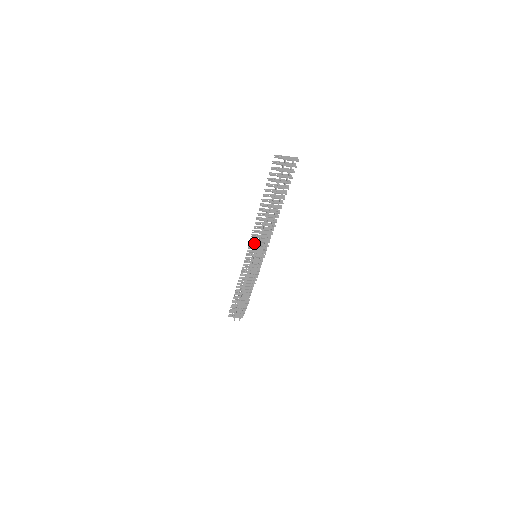
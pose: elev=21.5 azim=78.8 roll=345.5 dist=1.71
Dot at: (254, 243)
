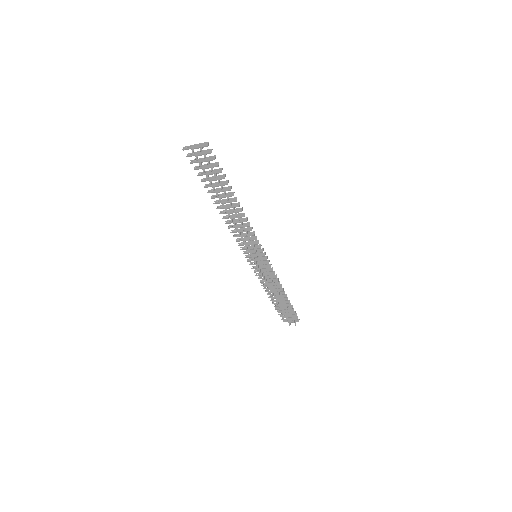
Dot at: occluded
